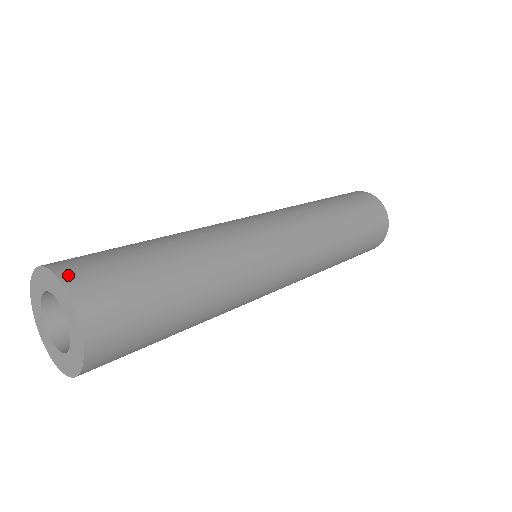
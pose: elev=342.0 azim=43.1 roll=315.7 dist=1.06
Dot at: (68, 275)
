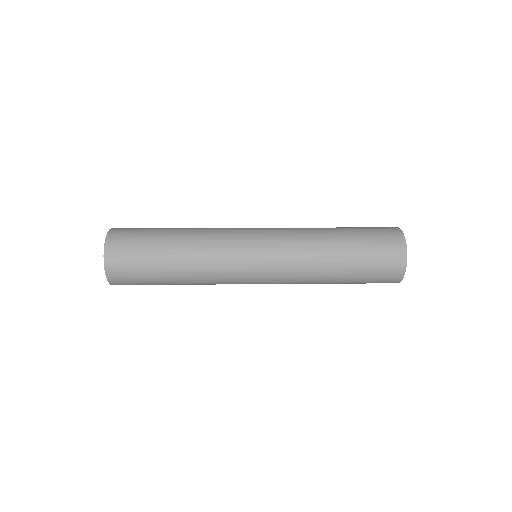
Dot at: (110, 243)
